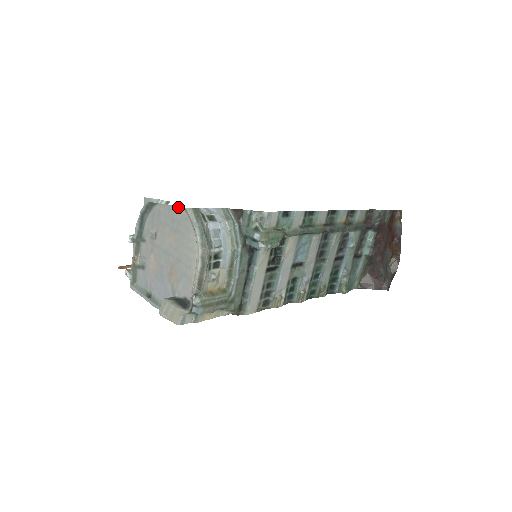
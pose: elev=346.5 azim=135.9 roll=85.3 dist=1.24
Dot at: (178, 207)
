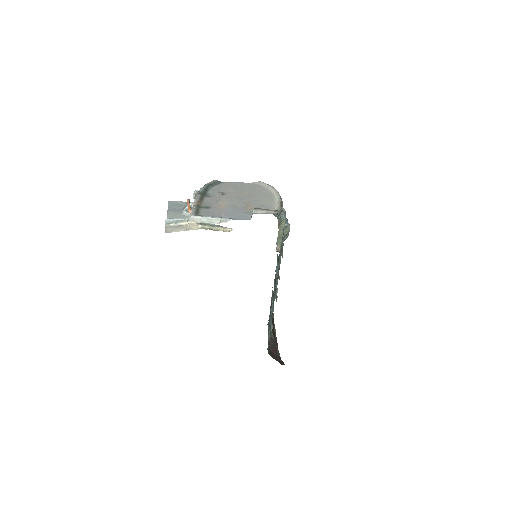
Dot at: (249, 183)
